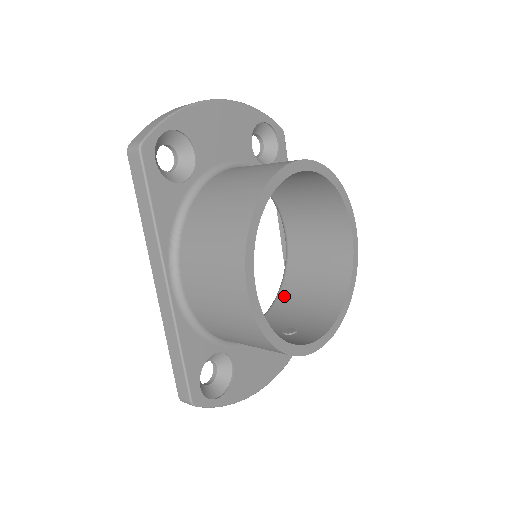
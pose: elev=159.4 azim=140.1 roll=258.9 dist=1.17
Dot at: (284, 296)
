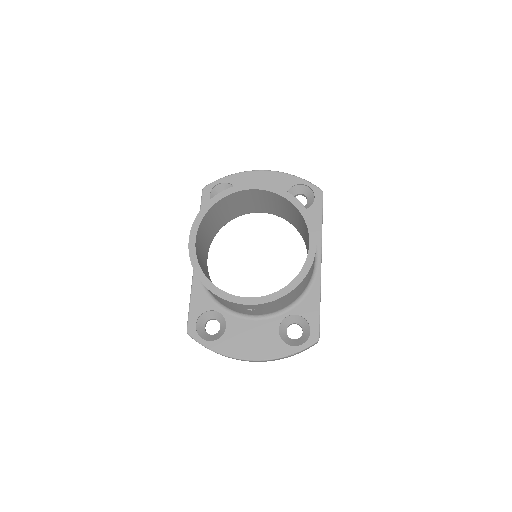
Dot at: occluded
